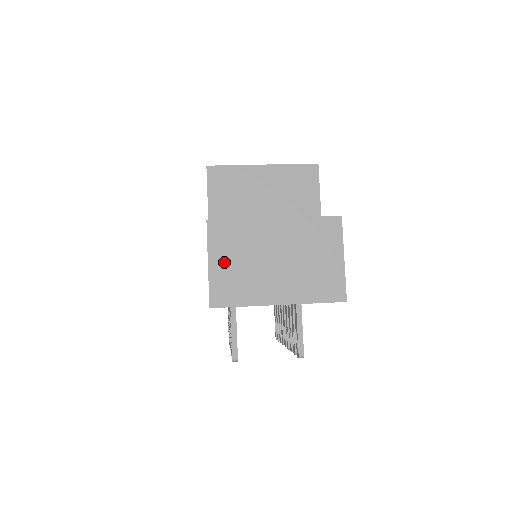
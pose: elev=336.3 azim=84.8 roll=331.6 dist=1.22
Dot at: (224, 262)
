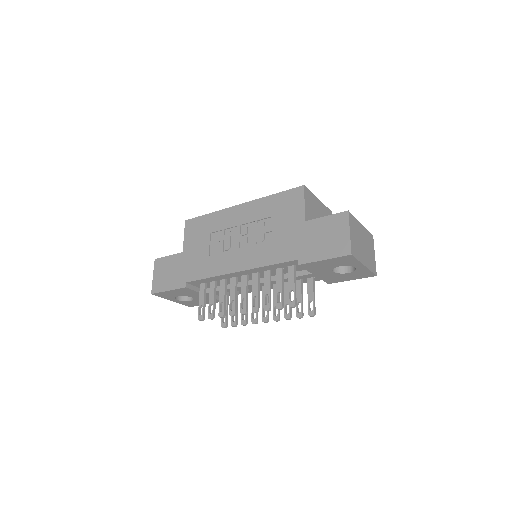
Dot at: (353, 235)
